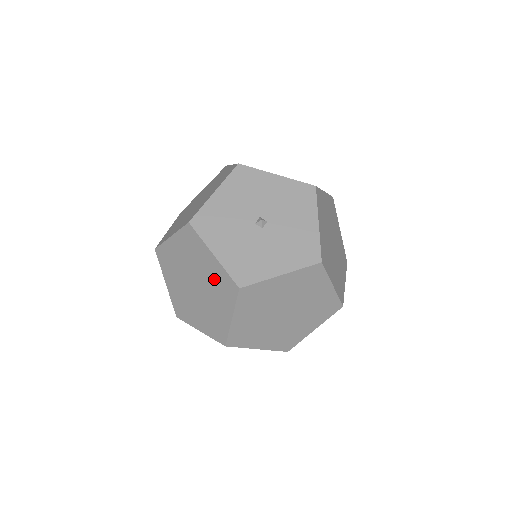
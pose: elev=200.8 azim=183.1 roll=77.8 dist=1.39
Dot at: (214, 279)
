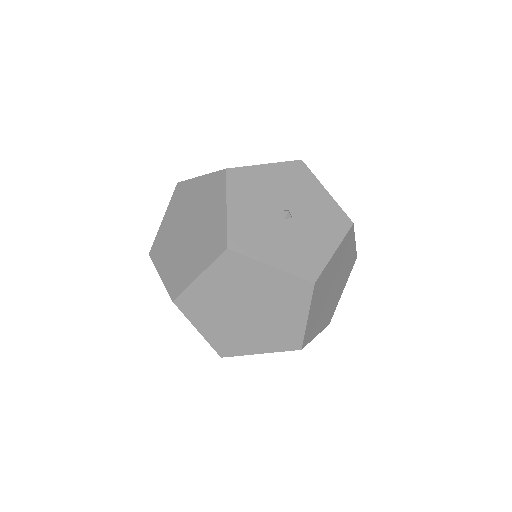
Dot at: (210, 230)
